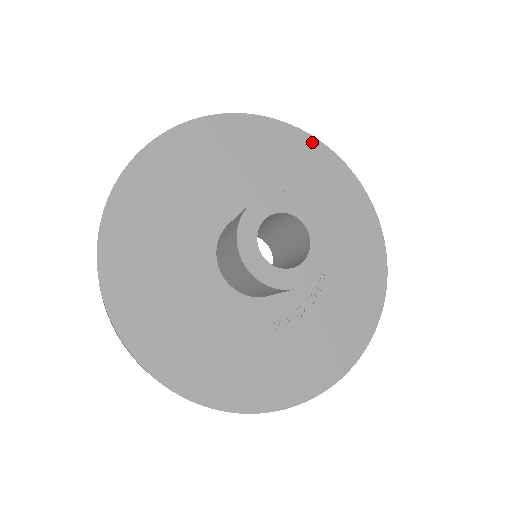
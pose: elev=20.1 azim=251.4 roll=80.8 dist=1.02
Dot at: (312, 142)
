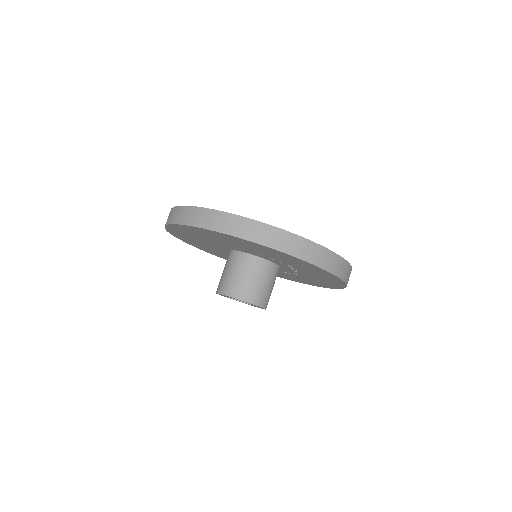
Dot at: (244, 240)
